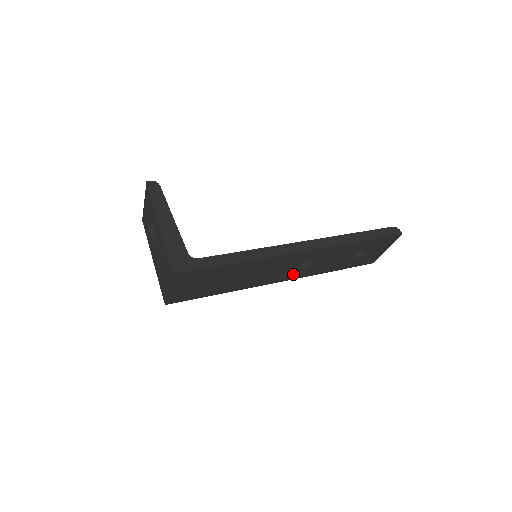
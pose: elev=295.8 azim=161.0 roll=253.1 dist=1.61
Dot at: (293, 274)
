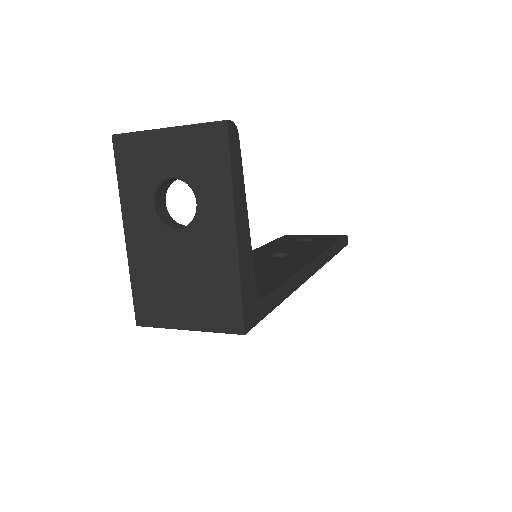
Dot at: occluded
